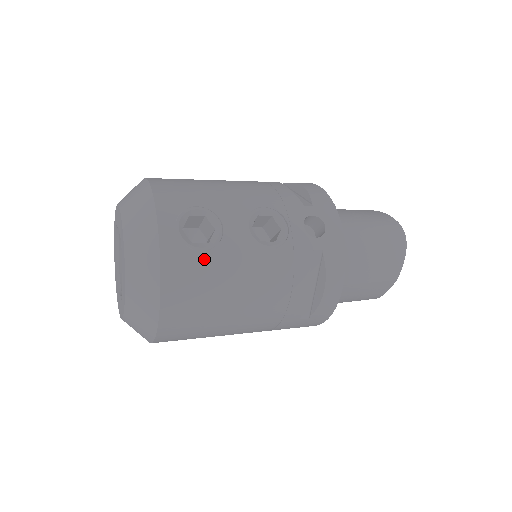
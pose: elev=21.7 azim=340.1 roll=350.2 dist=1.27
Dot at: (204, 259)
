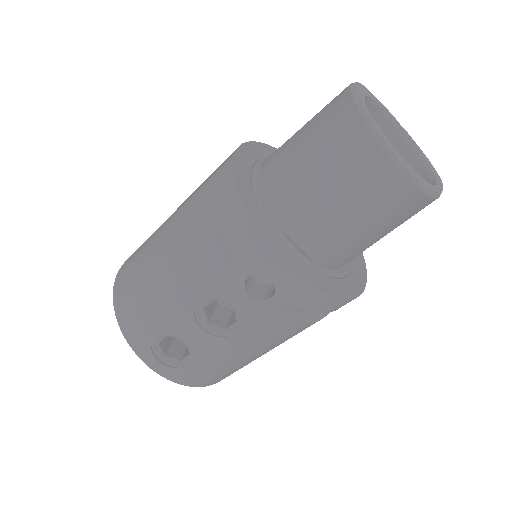
Dot at: (198, 366)
